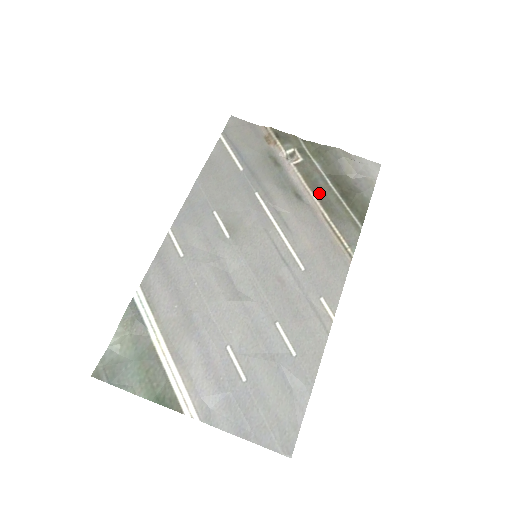
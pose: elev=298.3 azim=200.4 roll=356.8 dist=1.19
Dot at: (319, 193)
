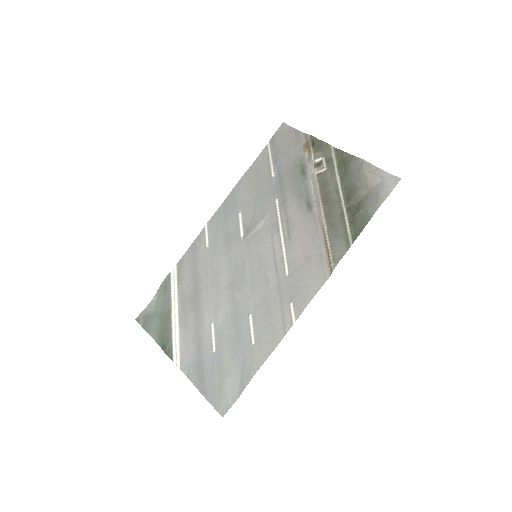
Dot at: (327, 205)
